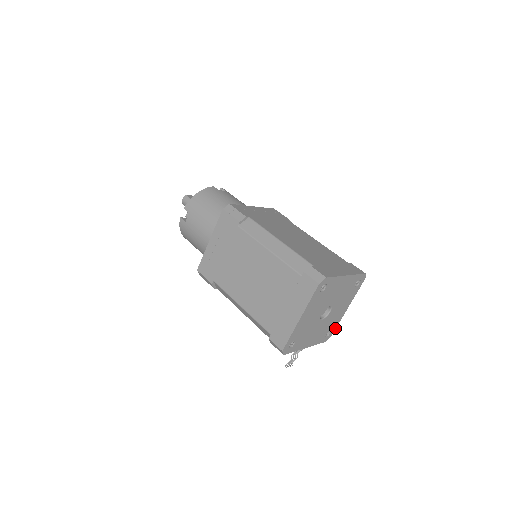
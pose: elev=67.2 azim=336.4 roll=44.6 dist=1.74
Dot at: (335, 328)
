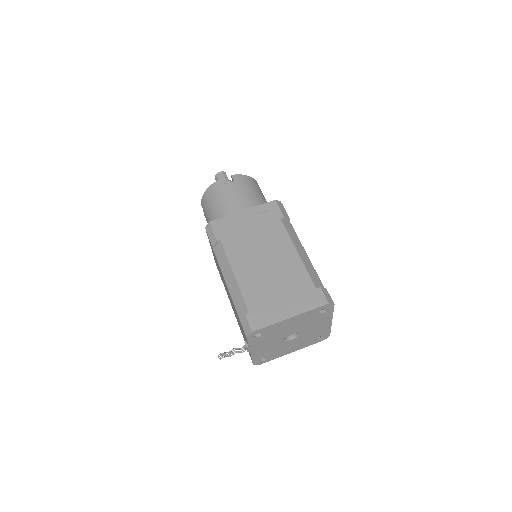
Dot at: (269, 360)
